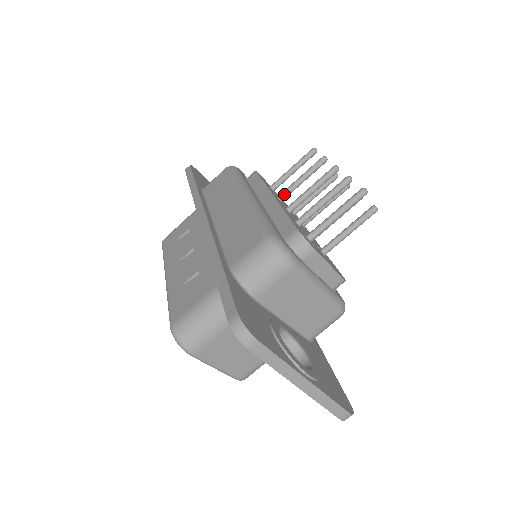
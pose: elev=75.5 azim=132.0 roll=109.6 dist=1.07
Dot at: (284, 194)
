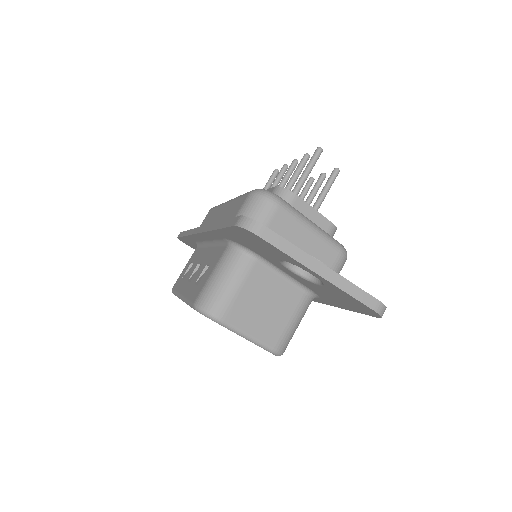
Dot at: occluded
